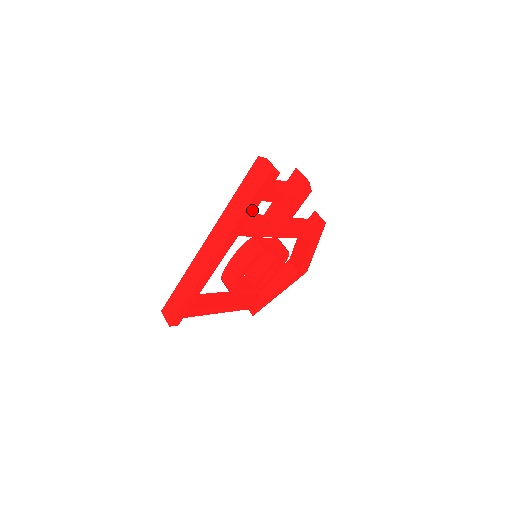
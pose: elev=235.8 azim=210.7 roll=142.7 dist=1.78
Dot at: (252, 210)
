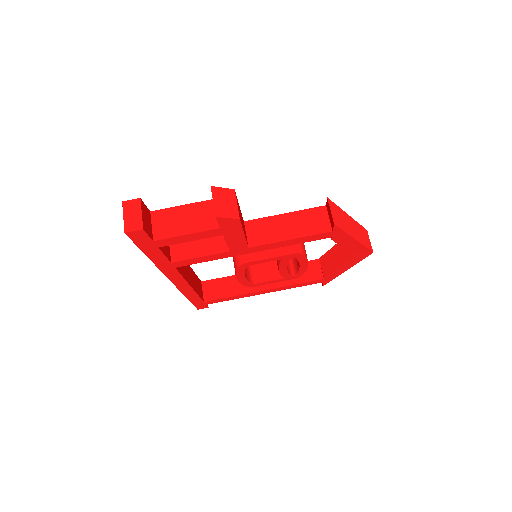
Dot at: (158, 254)
